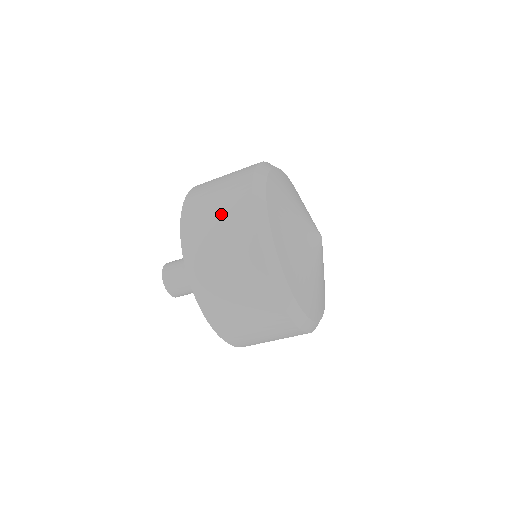
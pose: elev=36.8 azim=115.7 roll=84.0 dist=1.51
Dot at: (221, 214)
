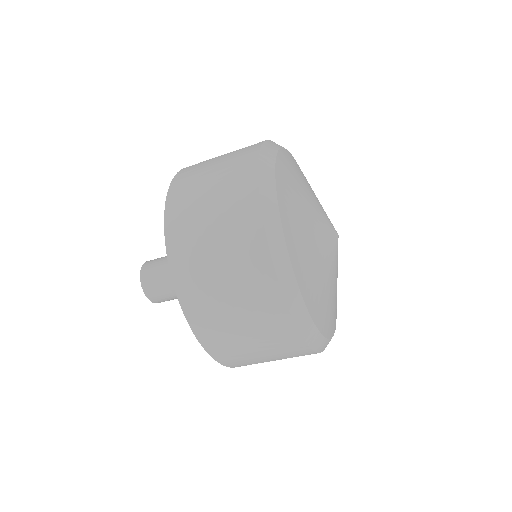
Dot at: (230, 152)
